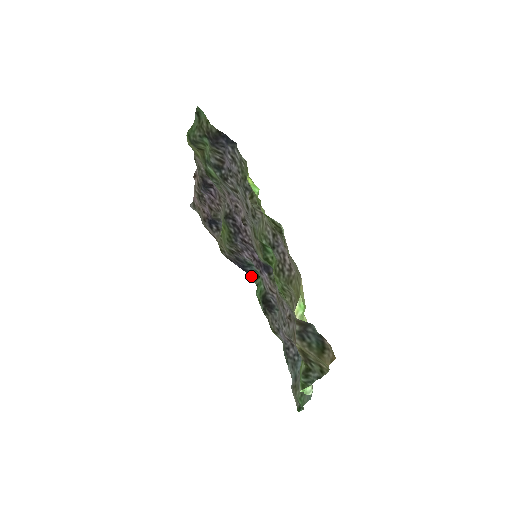
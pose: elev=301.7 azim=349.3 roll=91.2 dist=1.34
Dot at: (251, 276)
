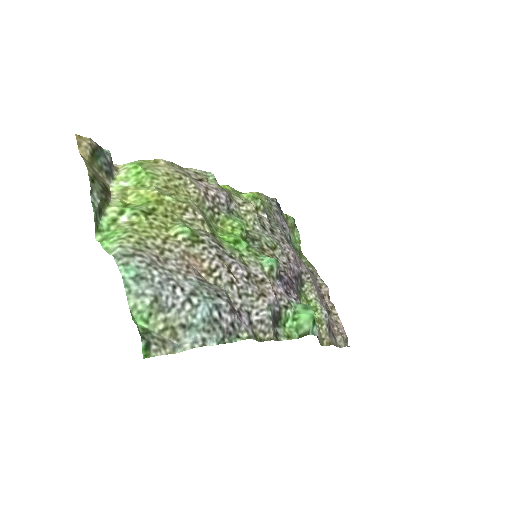
Dot at: (316, 335)
